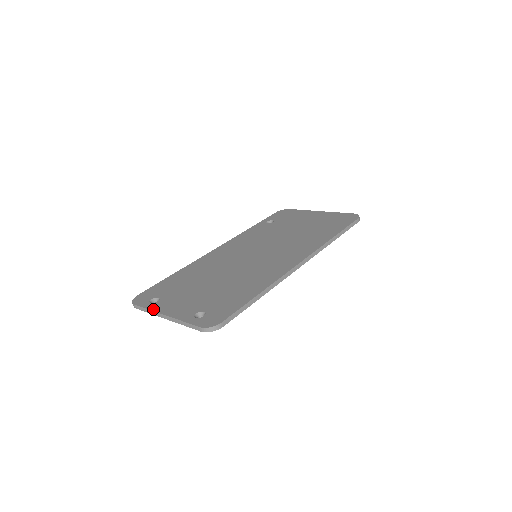
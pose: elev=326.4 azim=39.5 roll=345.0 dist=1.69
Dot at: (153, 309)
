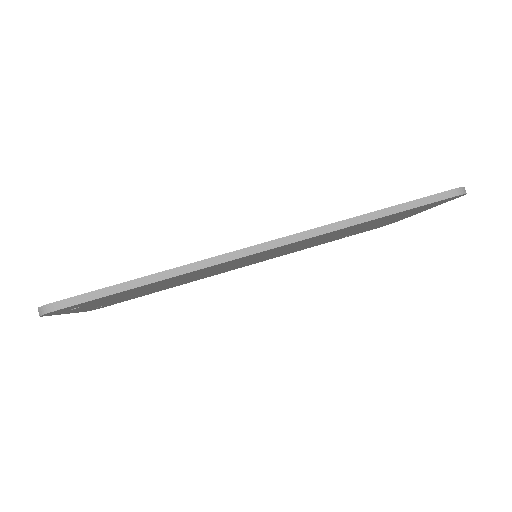
Dot at: occluded
